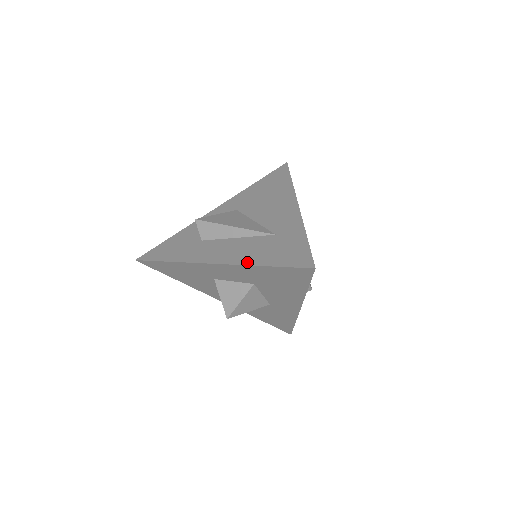
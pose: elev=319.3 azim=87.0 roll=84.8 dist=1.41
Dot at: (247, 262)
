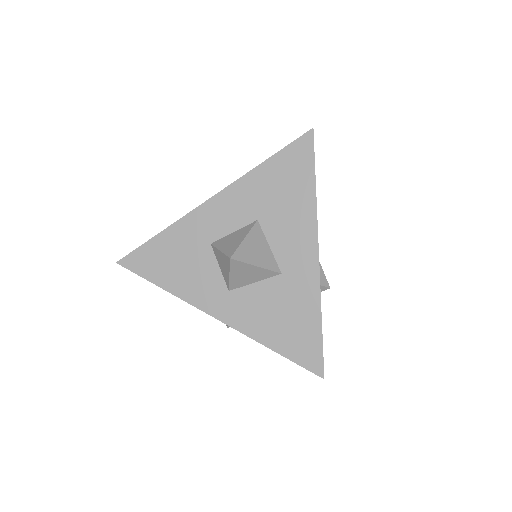
Dot at: (247, 175)
